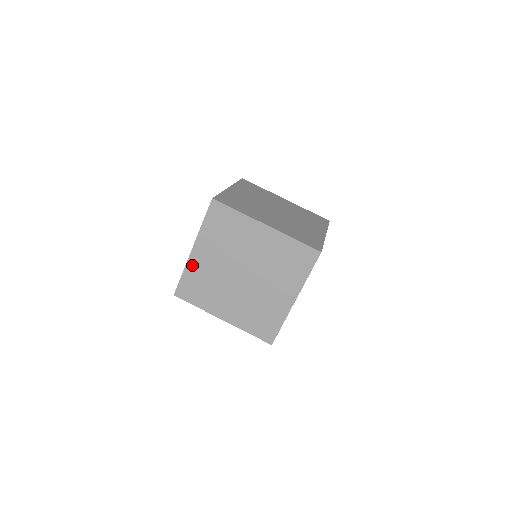
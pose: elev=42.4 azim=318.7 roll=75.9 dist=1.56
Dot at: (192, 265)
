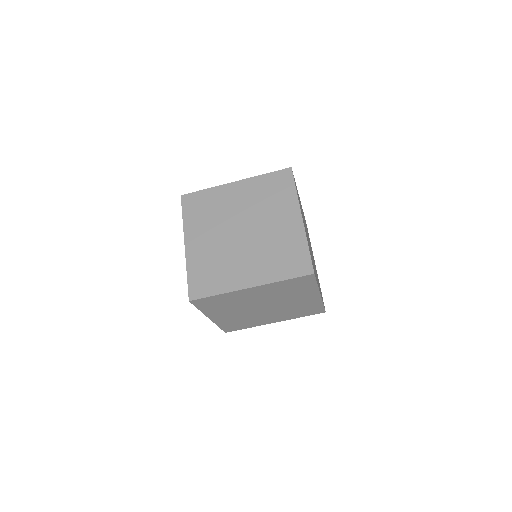
Dot at: (220, 322)
